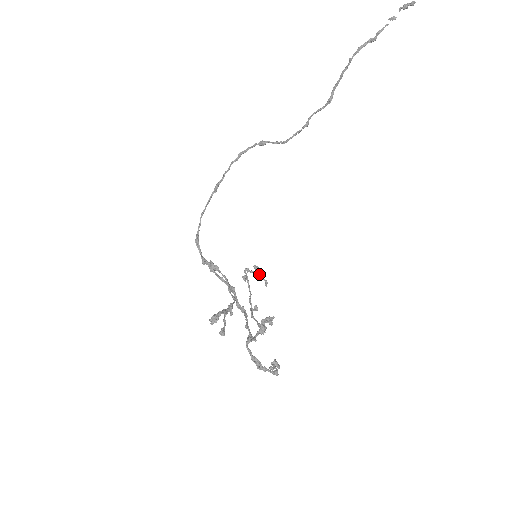
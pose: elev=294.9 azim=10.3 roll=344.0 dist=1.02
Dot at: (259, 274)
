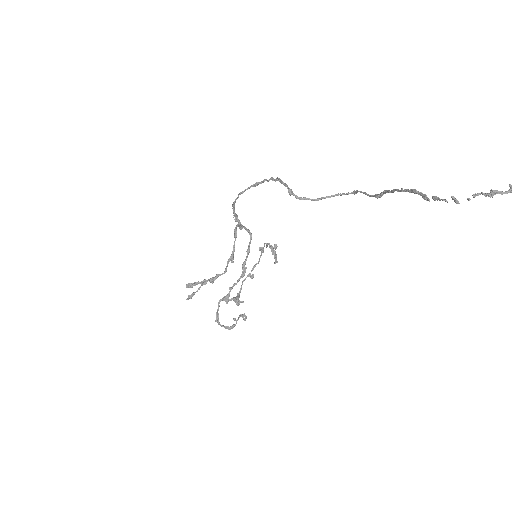
Dot at: (275, 252)
